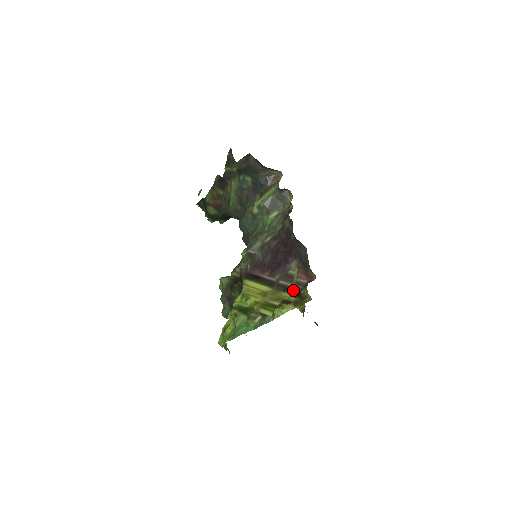
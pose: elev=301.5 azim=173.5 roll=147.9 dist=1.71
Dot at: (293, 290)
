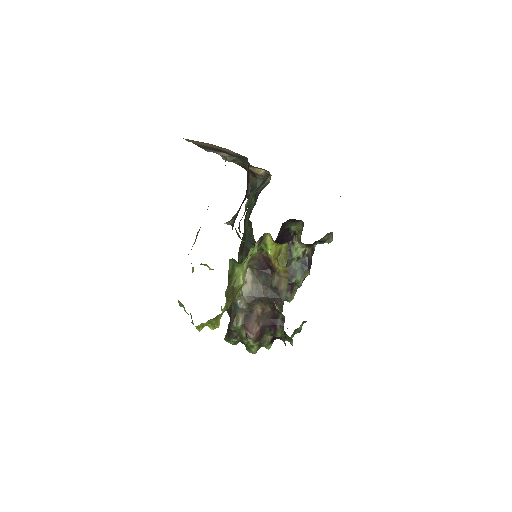
Dot at: occluded
